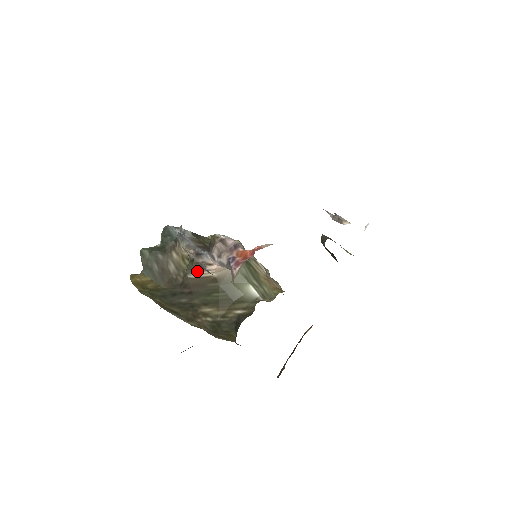
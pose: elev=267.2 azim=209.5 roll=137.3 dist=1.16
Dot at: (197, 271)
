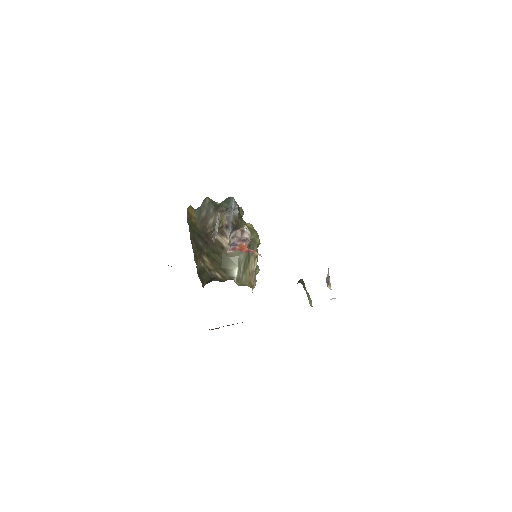
Dot at: (219, 235)
